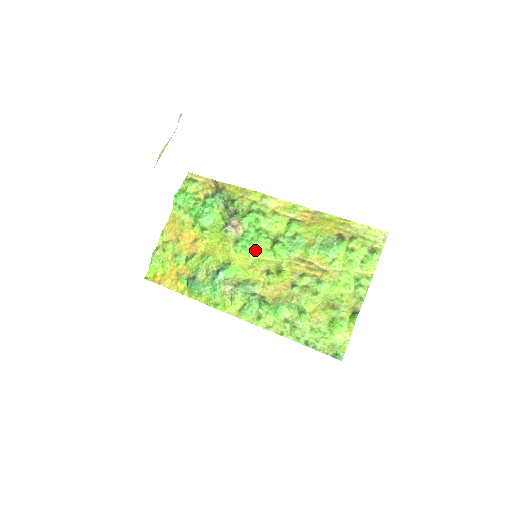
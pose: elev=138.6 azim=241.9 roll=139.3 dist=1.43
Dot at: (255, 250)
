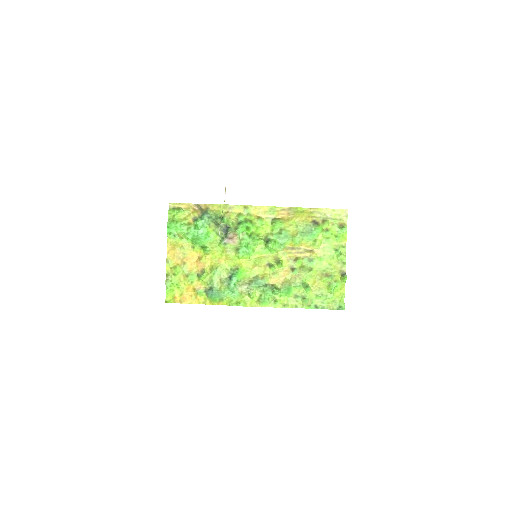
Dot at: (253, 251)
